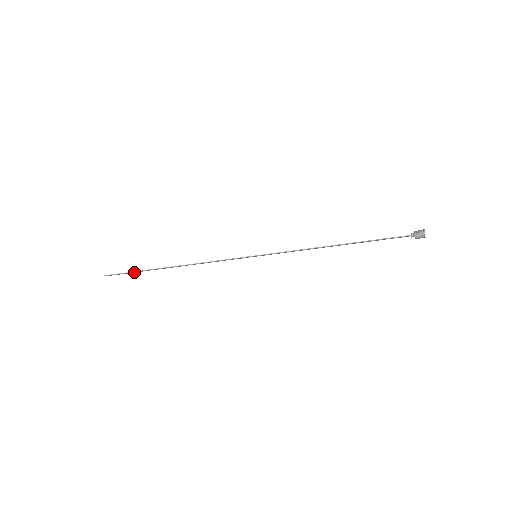
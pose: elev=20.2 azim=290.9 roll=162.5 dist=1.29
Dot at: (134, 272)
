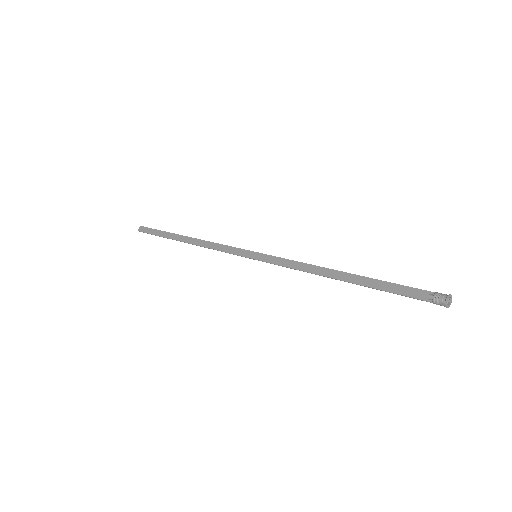
Dot at: (159, 231)
